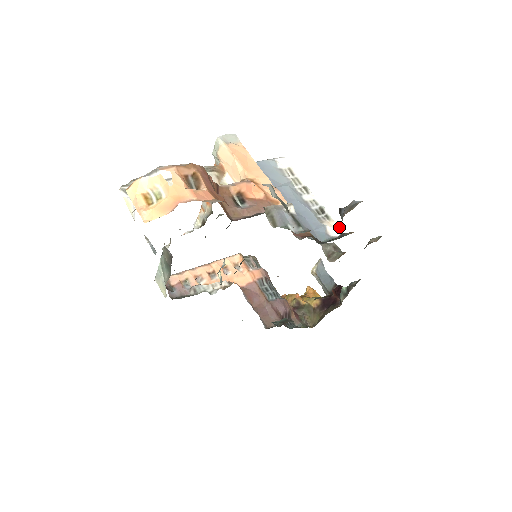
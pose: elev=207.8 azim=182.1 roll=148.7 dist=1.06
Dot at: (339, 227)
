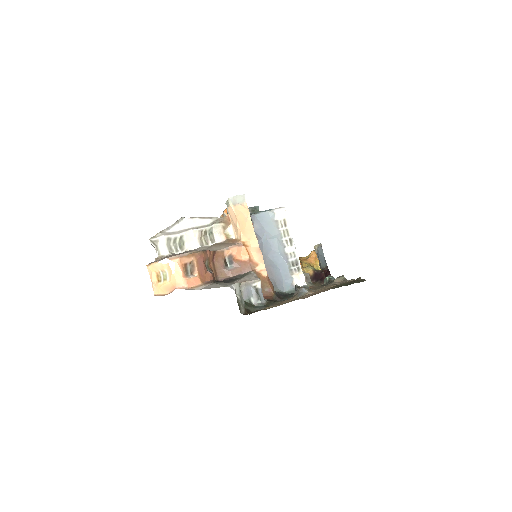
Dot at: (304, 279)
